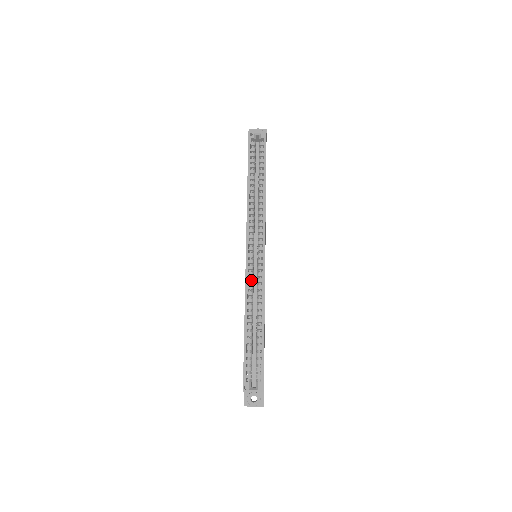
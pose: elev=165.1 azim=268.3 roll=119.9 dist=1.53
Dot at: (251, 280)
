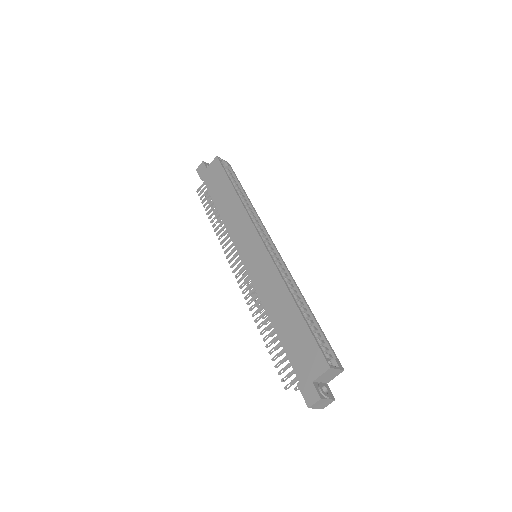
Dot at: occluded
